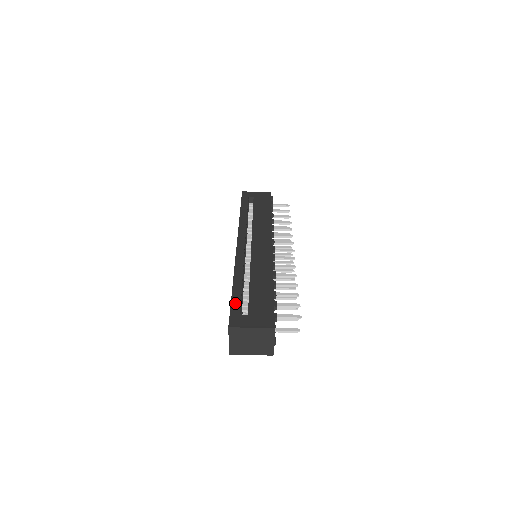
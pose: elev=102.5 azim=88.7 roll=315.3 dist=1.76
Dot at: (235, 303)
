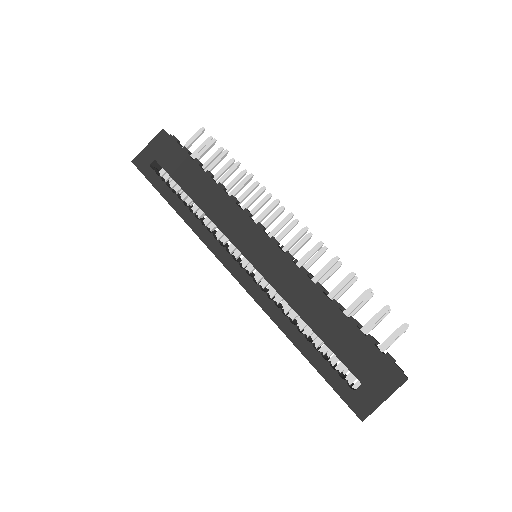
Dot at: (331, 378)
